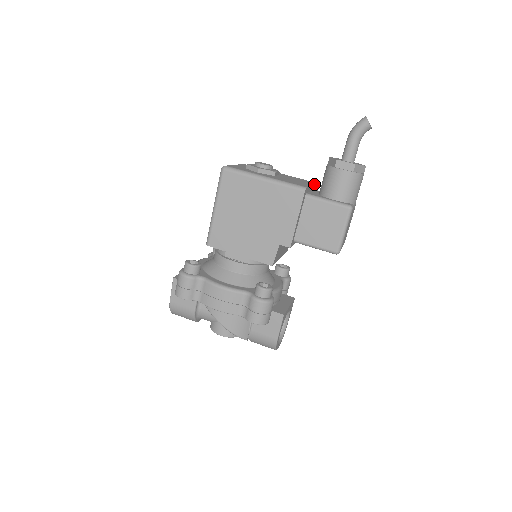
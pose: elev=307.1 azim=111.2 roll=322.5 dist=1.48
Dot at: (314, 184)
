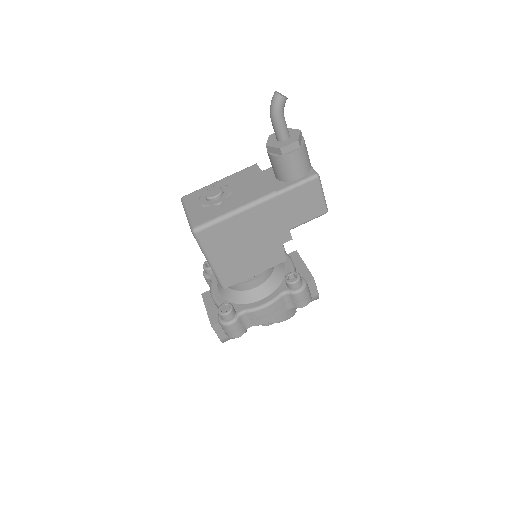
Dot at: (260, 170)
